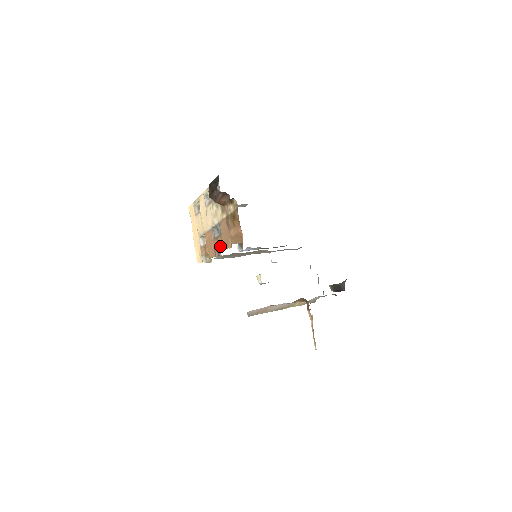
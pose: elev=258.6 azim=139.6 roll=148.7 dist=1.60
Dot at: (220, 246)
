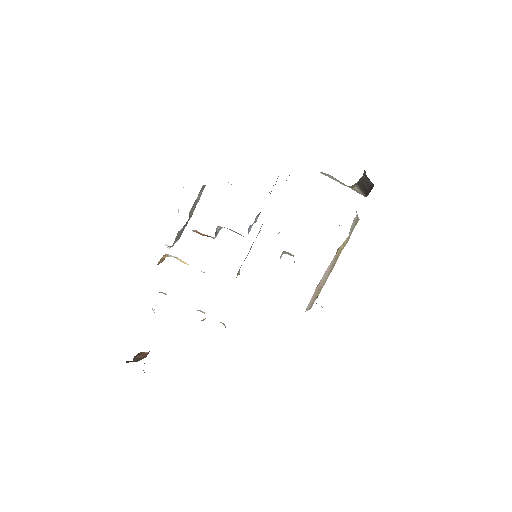
Dot at: occluded
